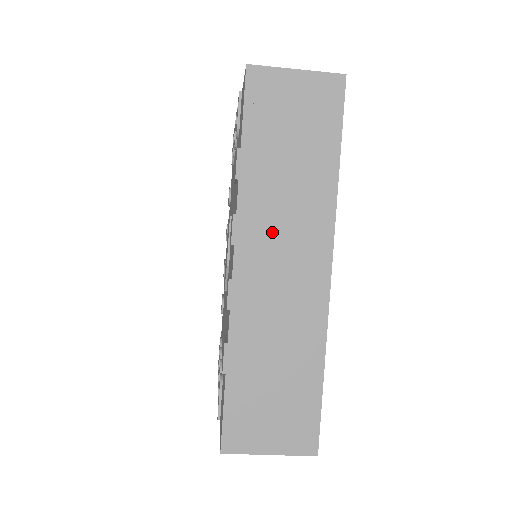
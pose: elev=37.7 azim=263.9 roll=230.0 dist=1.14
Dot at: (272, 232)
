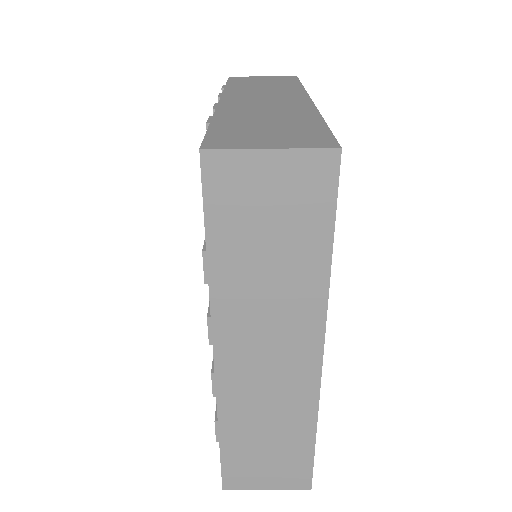
Dot at: (253, 331)
